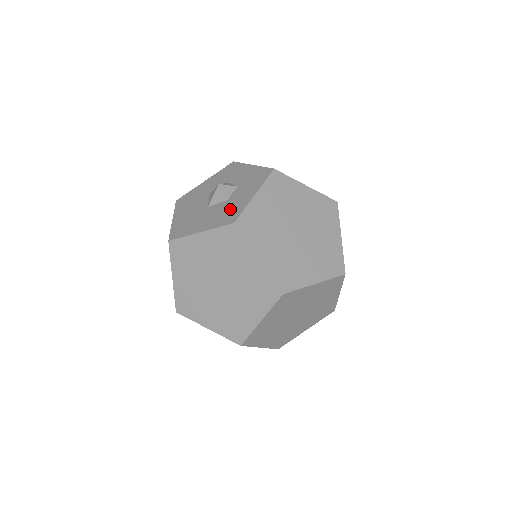
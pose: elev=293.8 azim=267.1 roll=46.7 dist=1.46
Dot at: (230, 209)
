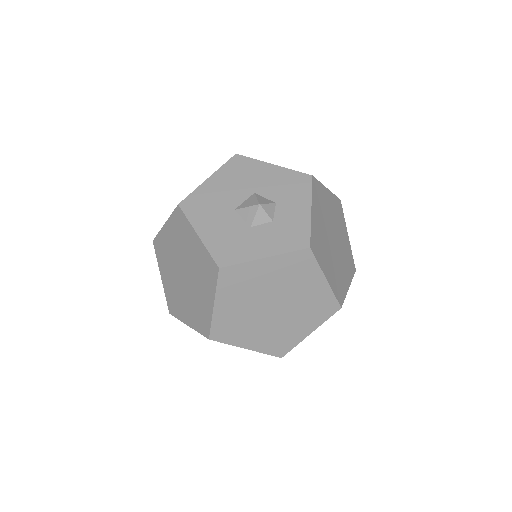
Dot at: (237, 244)
